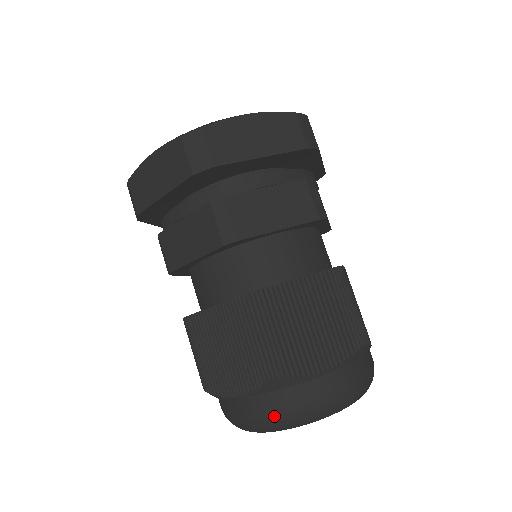
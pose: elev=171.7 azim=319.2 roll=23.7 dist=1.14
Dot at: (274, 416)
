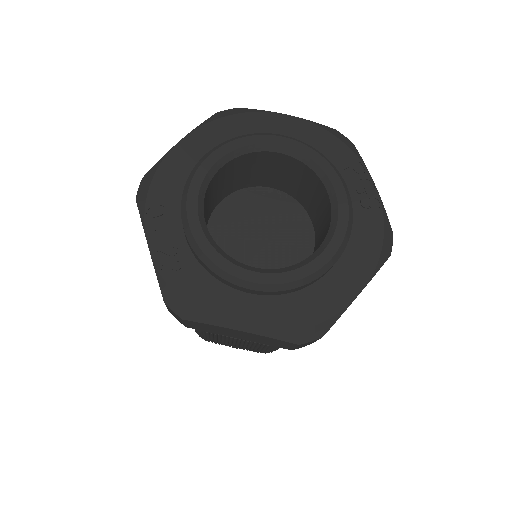
Dot at: occluded
